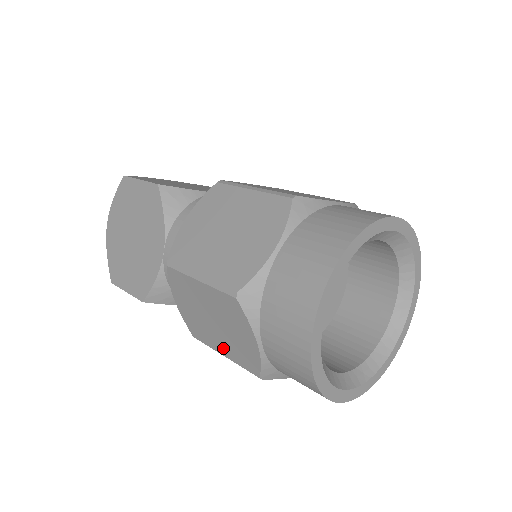
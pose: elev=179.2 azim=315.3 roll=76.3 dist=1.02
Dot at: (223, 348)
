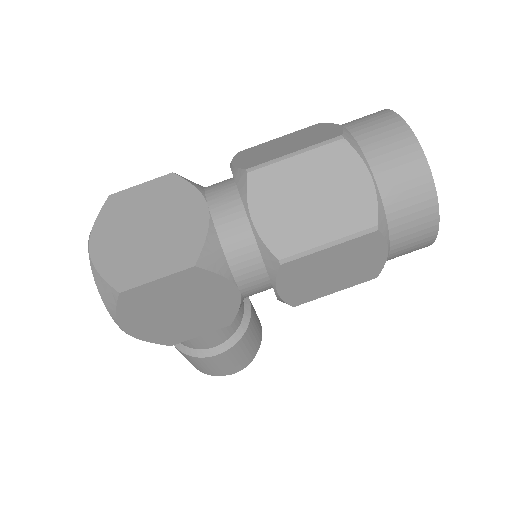
Dot at: (327, 229)
